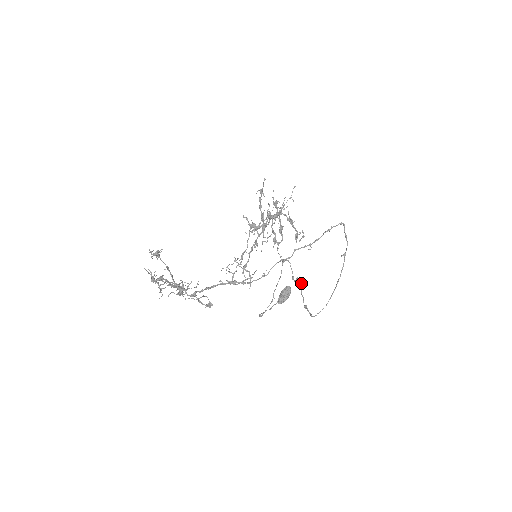
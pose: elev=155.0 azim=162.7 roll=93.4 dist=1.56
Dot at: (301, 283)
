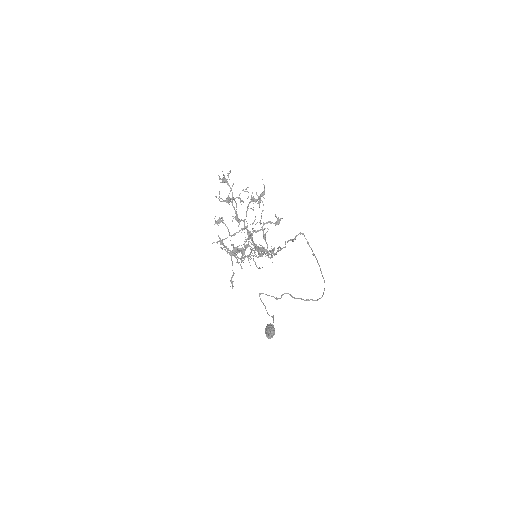
Dot at: occluded
